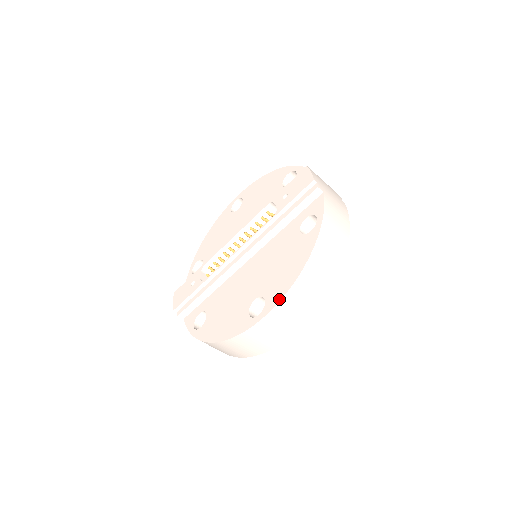
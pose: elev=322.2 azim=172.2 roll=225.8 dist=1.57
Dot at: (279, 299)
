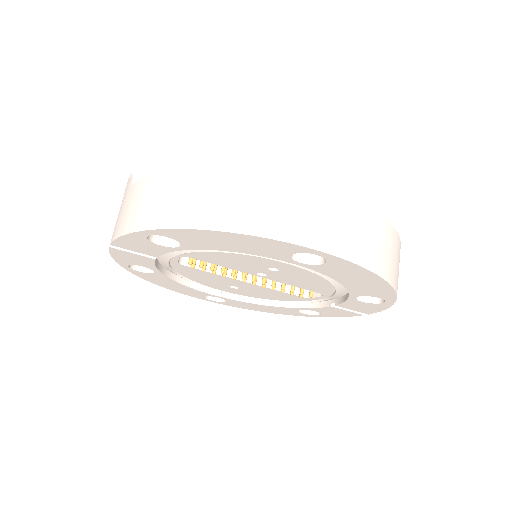
Dot at: (364, 205)
